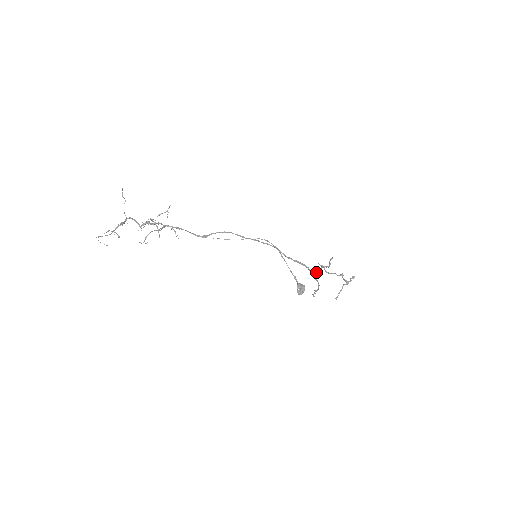
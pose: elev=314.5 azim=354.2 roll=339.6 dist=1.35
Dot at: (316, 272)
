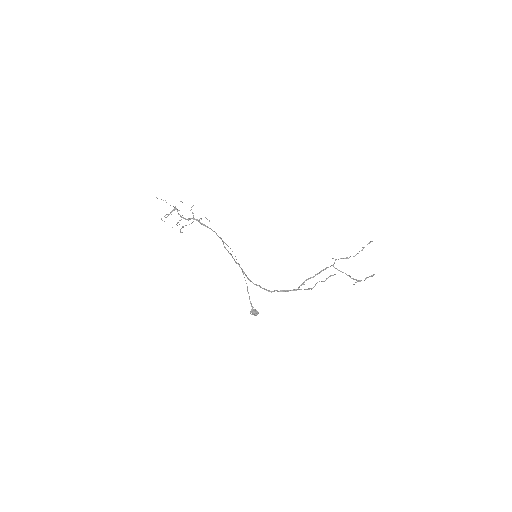
Dot at: (303, 282)
